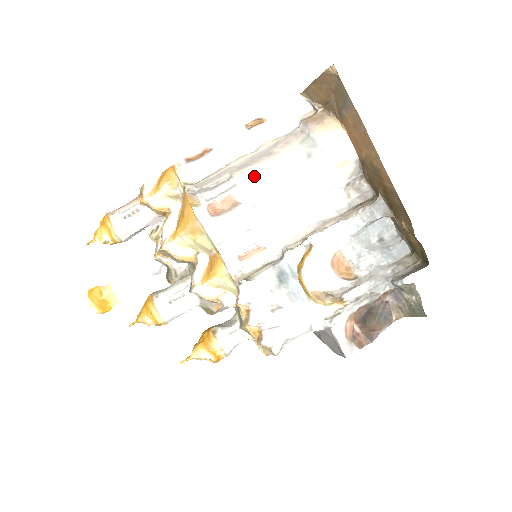
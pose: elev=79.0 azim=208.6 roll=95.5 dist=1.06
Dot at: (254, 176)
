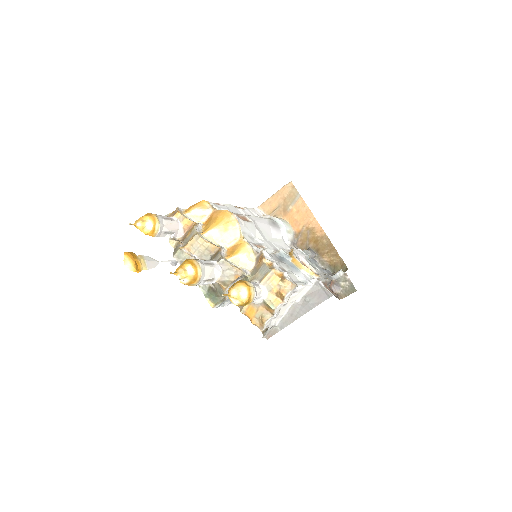
Dot at: (253, 217)
